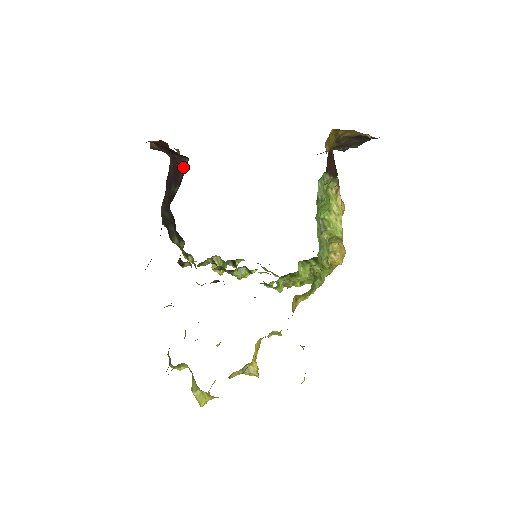
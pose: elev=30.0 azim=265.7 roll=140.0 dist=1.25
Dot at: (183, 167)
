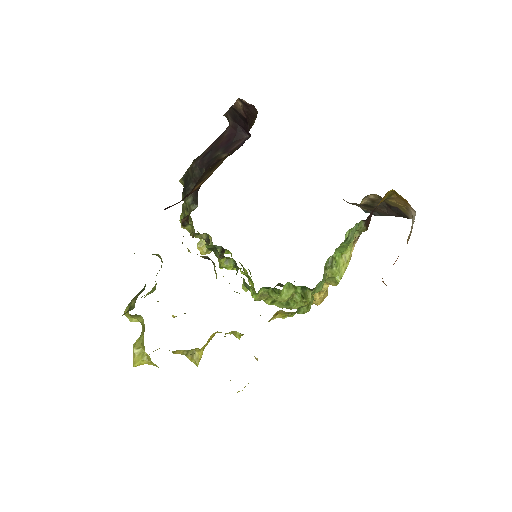
Dot at: (240, 140)
